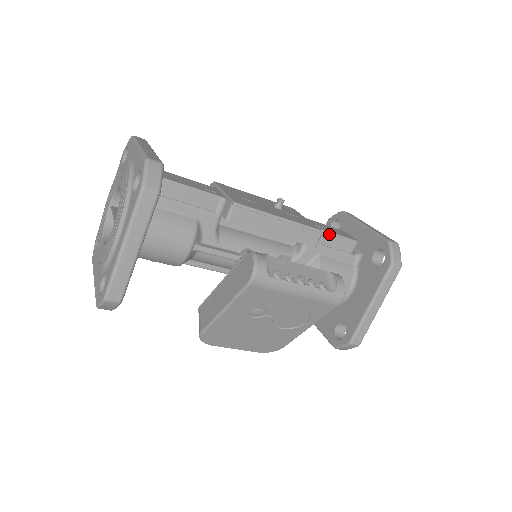
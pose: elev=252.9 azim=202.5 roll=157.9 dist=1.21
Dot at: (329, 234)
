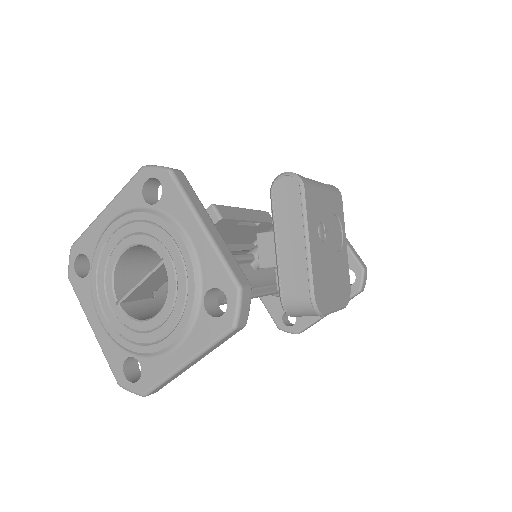
Dot at: occluded
